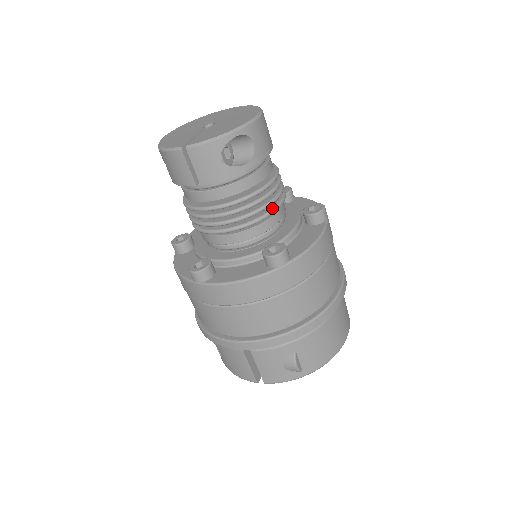
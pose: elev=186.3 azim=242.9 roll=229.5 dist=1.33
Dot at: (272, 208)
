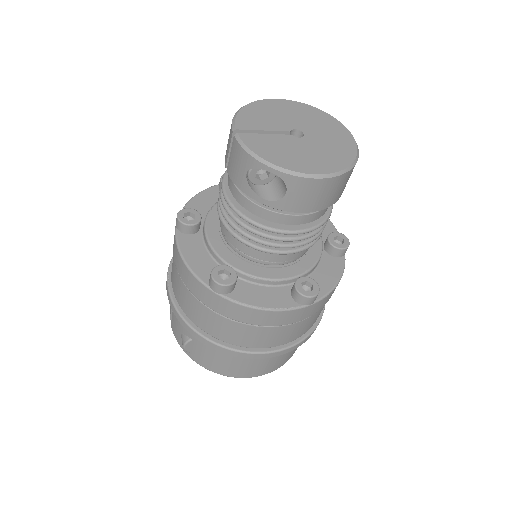
Dot at: (267, 248)
